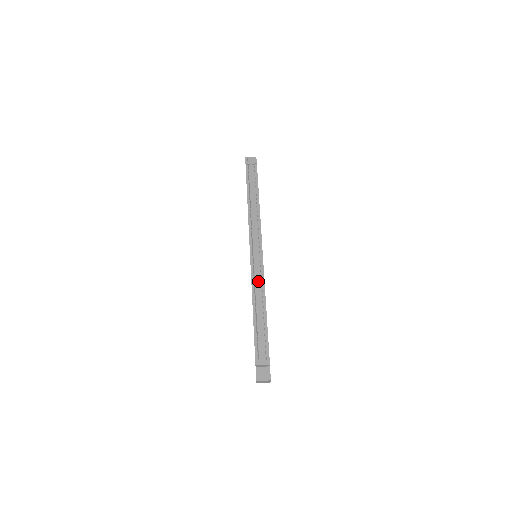
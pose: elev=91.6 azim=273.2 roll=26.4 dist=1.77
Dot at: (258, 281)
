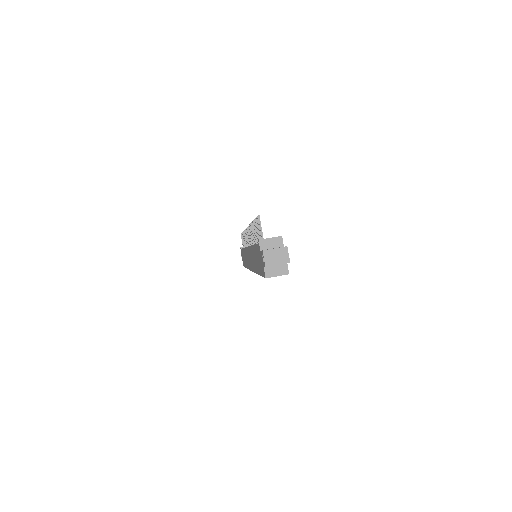
Dot at: occluded
